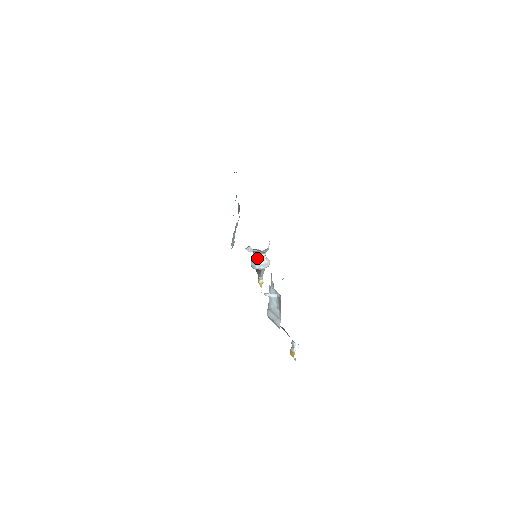
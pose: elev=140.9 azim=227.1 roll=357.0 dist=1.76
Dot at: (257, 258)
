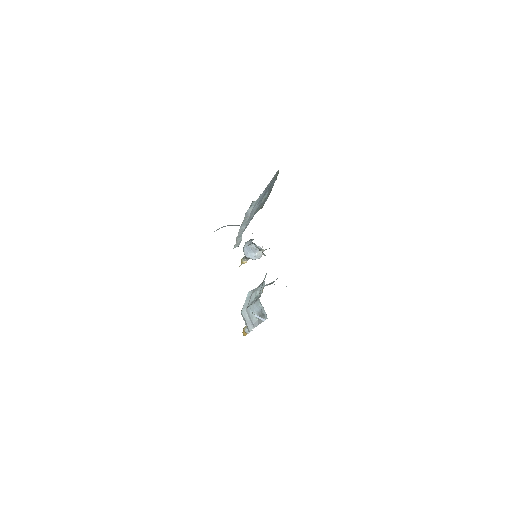
Dot at: (254, 249)
